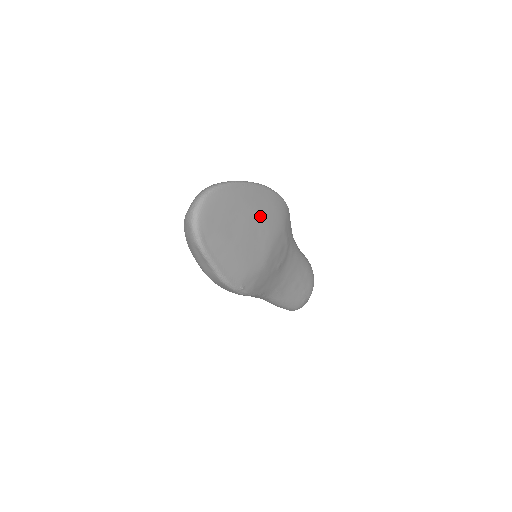
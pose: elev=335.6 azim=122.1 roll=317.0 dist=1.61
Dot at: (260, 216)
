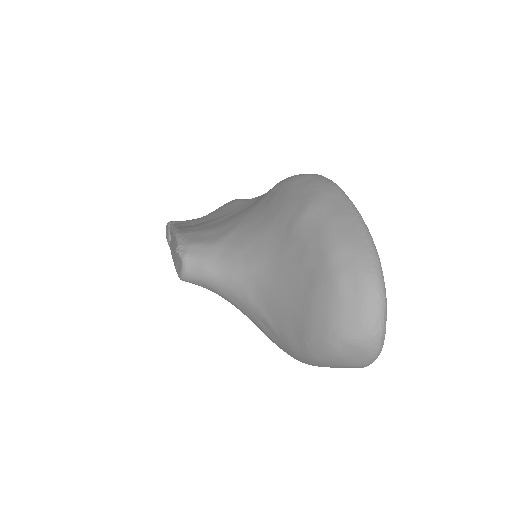
Dot at: occluded
